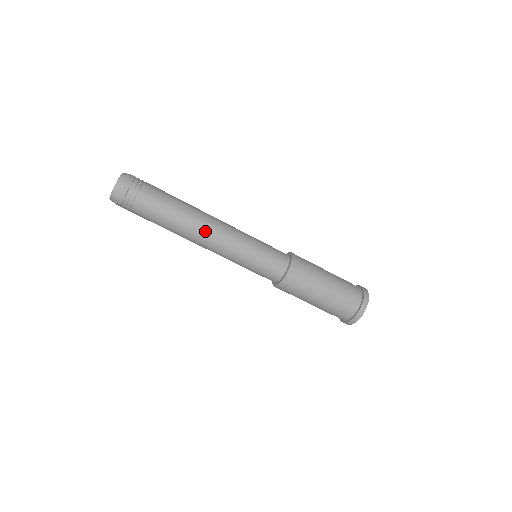
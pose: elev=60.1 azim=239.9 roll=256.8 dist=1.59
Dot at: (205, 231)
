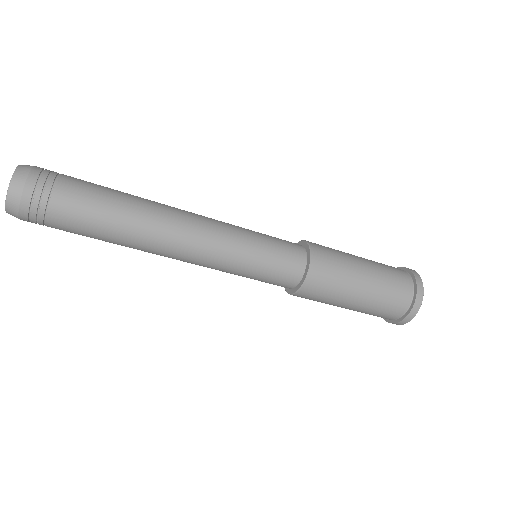
Dot at: (173, 237)
